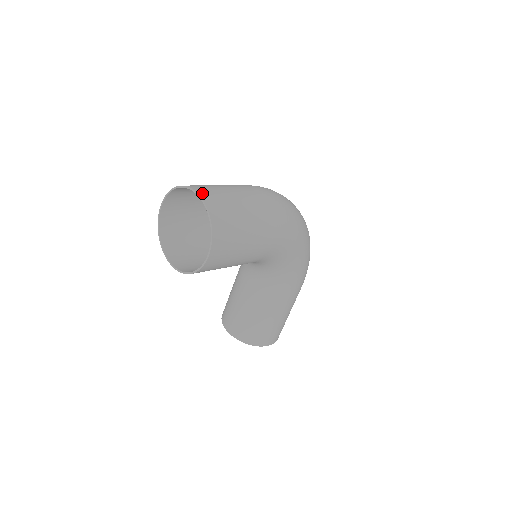
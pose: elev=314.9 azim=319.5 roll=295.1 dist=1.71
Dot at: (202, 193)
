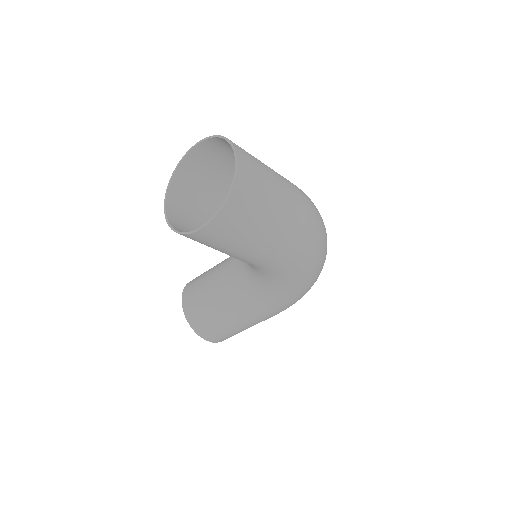
Dot at: (242, 162)
